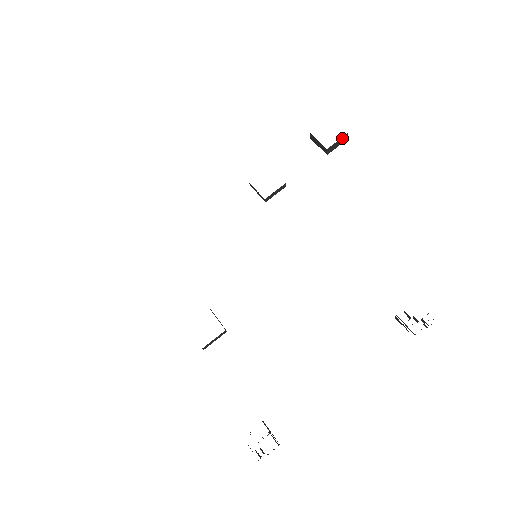
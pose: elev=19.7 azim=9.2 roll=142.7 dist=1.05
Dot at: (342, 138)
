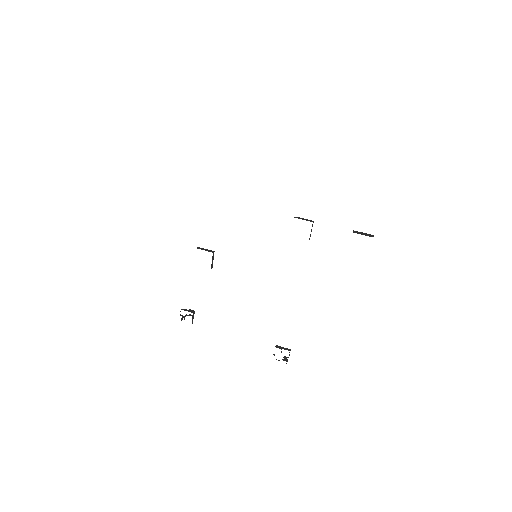
Dot at: occluded
